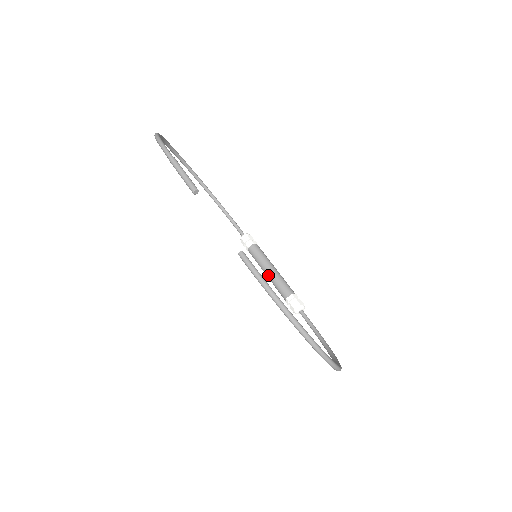
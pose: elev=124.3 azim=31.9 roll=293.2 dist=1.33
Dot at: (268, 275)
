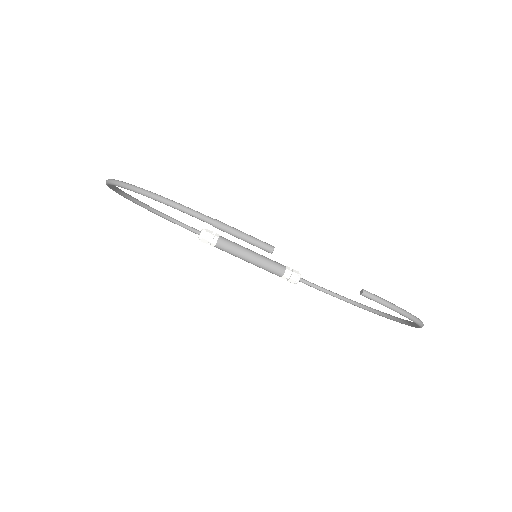
Dot at: (252, 262)
